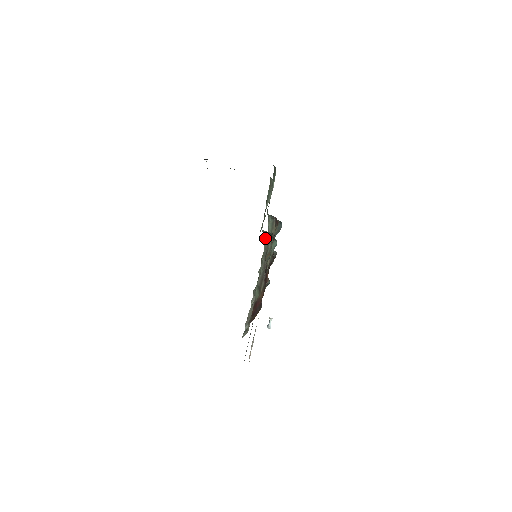
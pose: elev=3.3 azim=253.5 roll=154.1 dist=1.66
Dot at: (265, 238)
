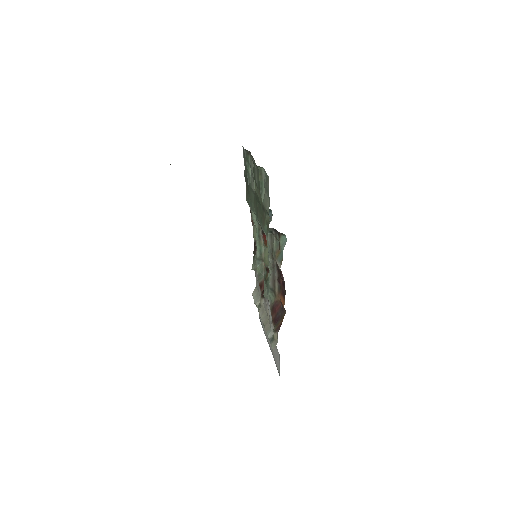
Dot at: occluded
